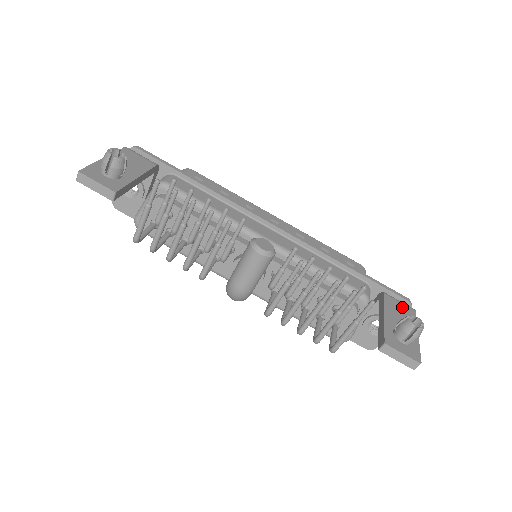
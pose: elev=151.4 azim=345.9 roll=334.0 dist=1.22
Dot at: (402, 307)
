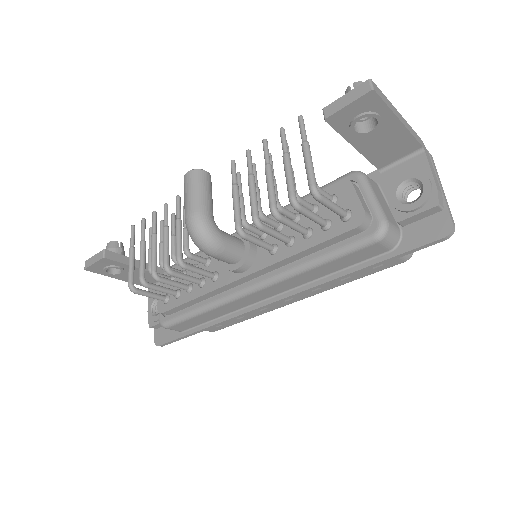
Dot at: occluded
